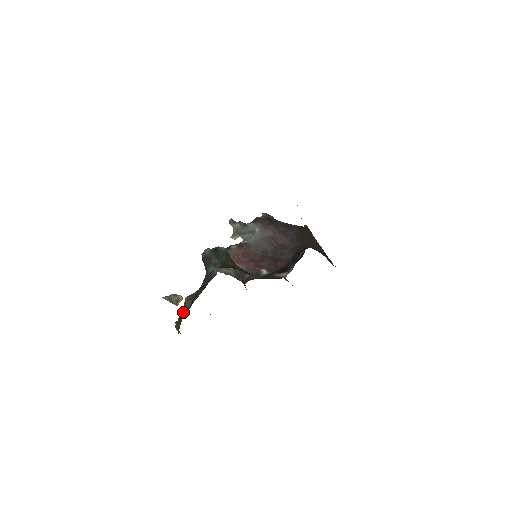
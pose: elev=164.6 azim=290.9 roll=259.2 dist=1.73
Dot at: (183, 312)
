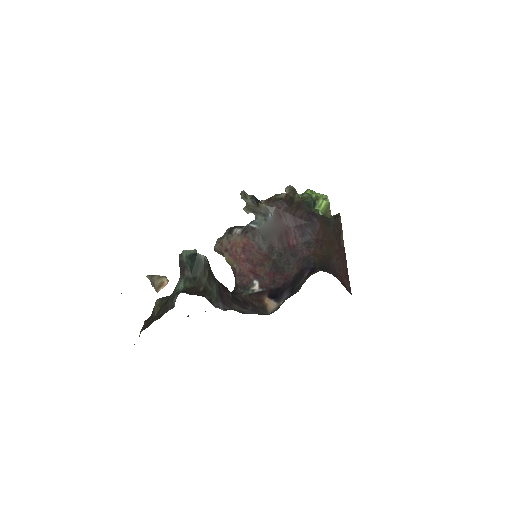
Dot at: (149, 318)
